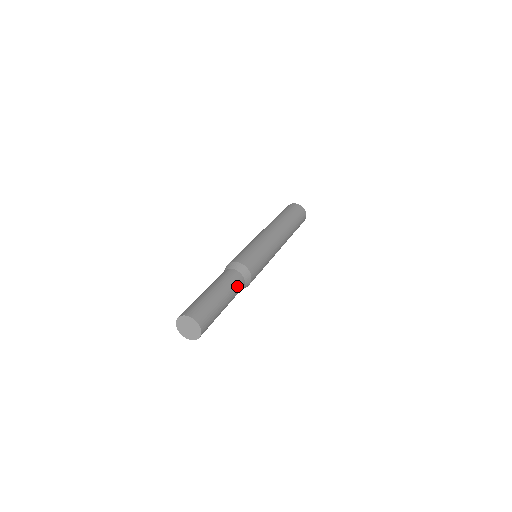
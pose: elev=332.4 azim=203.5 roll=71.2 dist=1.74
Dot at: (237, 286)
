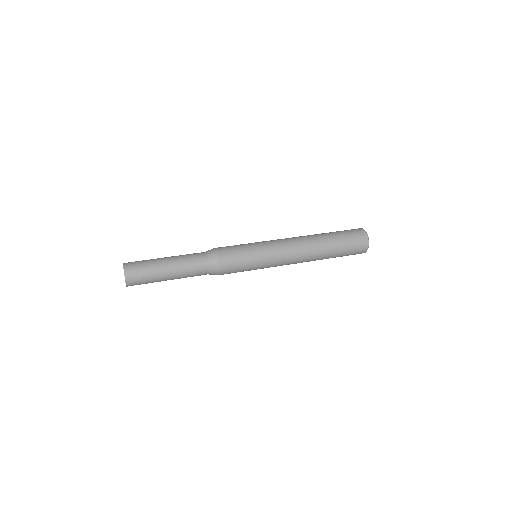
Dot at: (195, 274)
